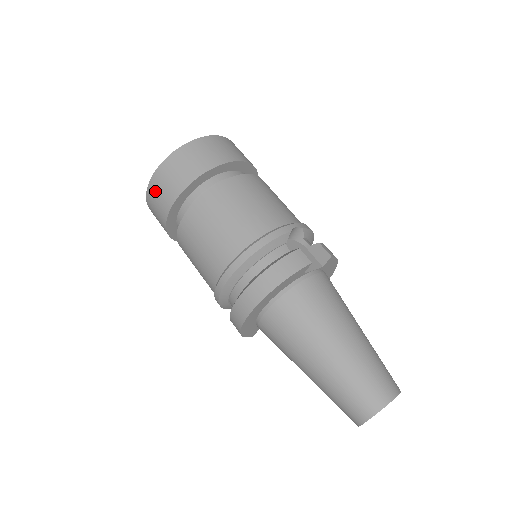
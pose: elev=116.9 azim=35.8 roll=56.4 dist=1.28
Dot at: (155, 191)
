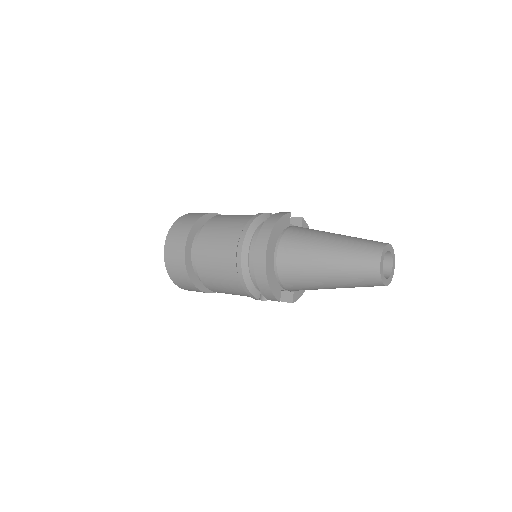
Dot at: (171, 246)
